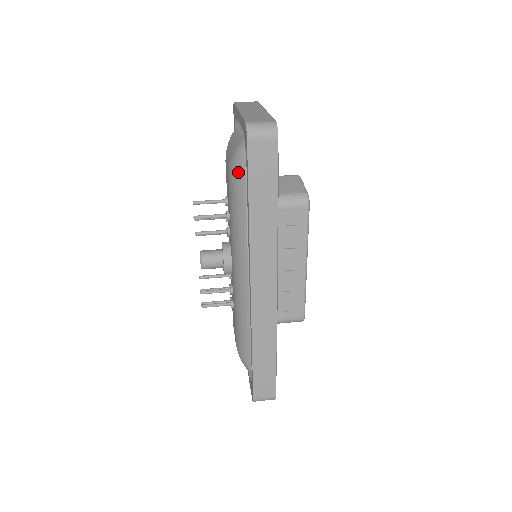
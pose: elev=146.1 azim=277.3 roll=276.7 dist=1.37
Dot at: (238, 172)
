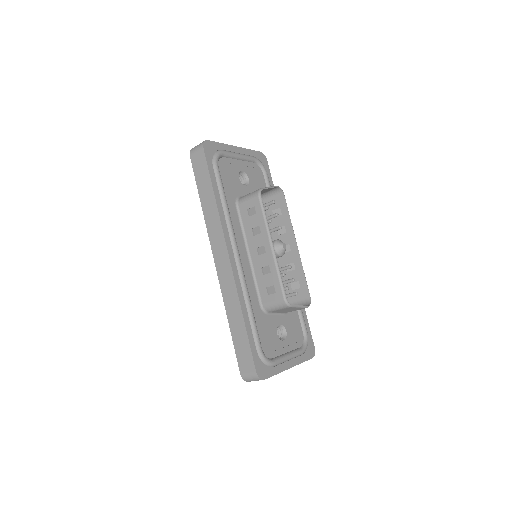
Dot at: occluded
